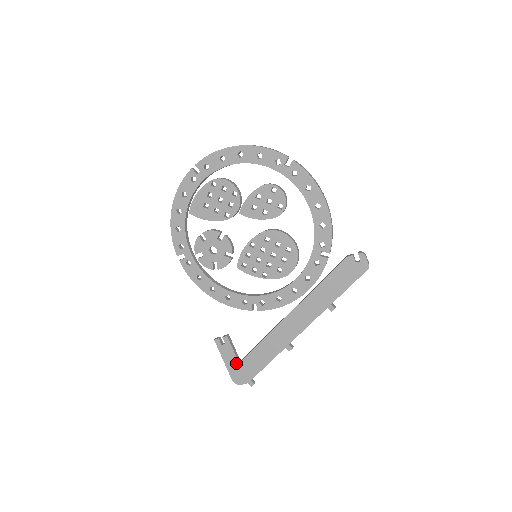
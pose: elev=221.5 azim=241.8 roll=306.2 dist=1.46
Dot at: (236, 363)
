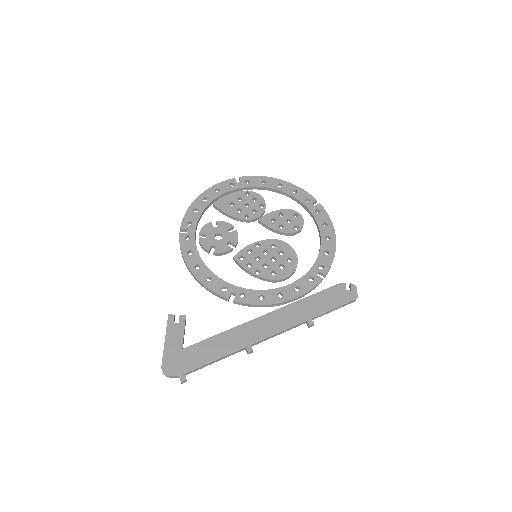
Dot at: (179, 347)
